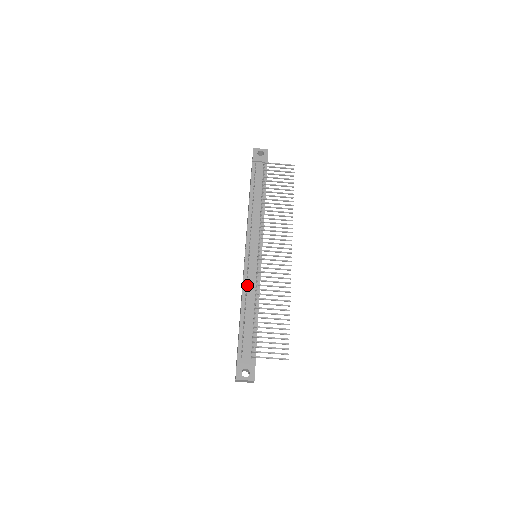
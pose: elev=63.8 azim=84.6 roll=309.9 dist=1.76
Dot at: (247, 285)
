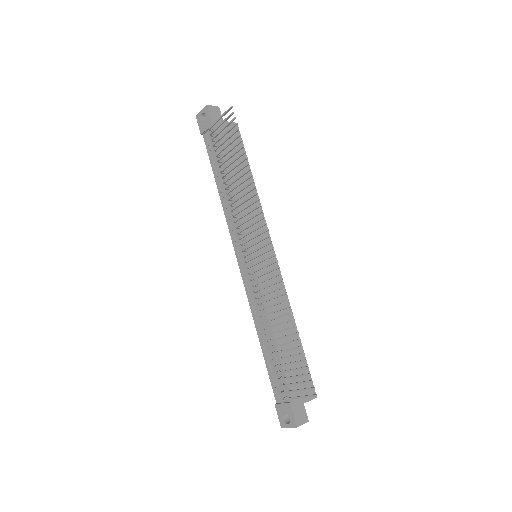
Dot at: (253, 305)
